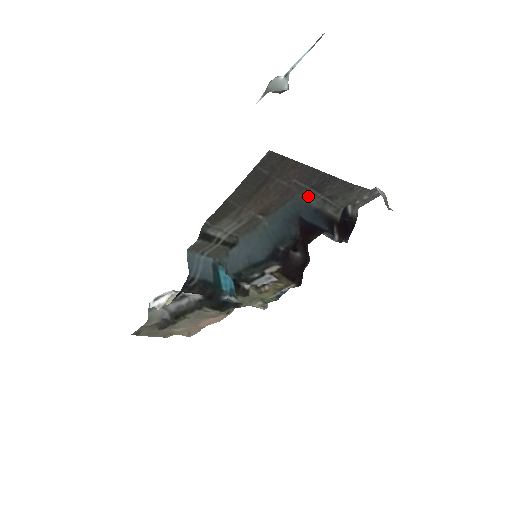
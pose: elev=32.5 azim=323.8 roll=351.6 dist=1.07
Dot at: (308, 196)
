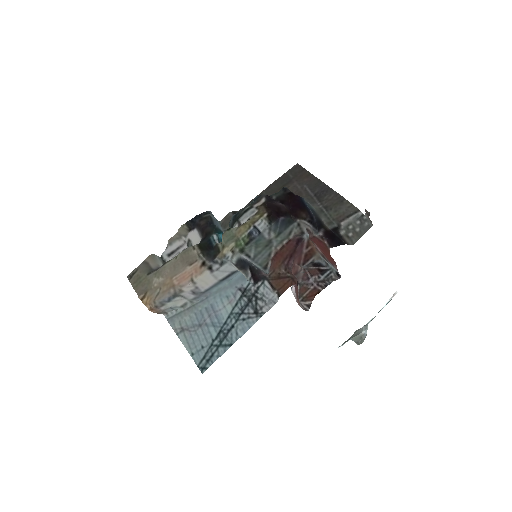
Dot at: (311, 201)
